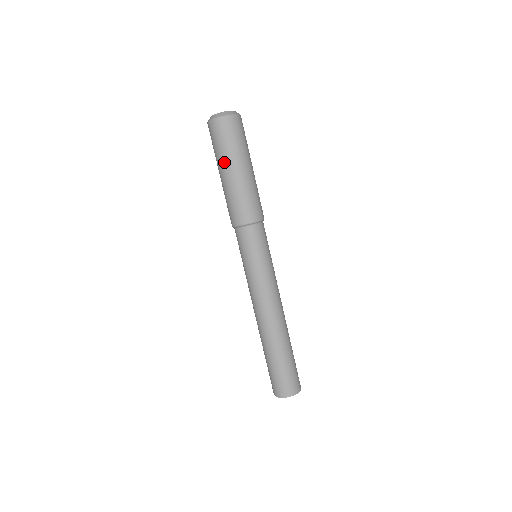
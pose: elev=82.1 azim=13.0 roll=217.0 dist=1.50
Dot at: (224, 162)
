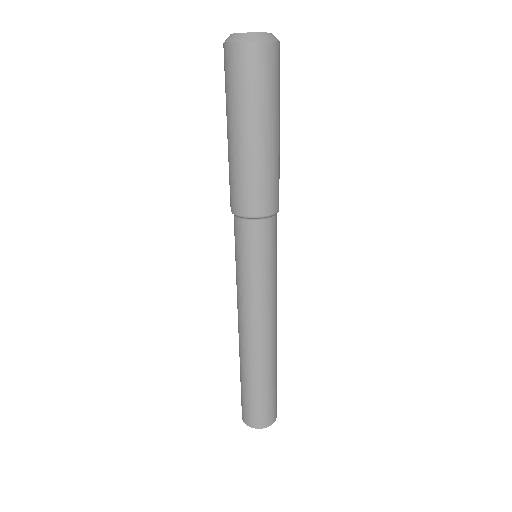
Dot at: (232, 117)
